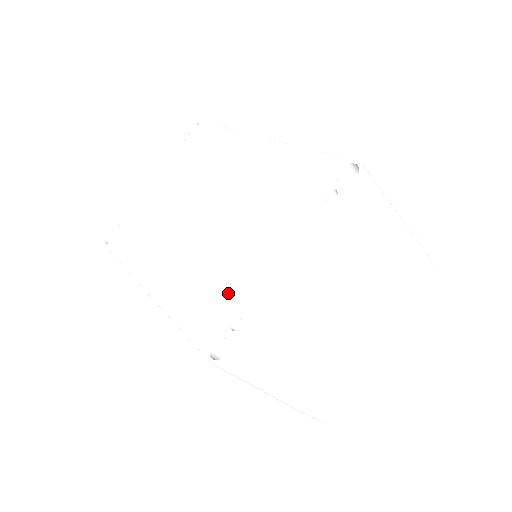
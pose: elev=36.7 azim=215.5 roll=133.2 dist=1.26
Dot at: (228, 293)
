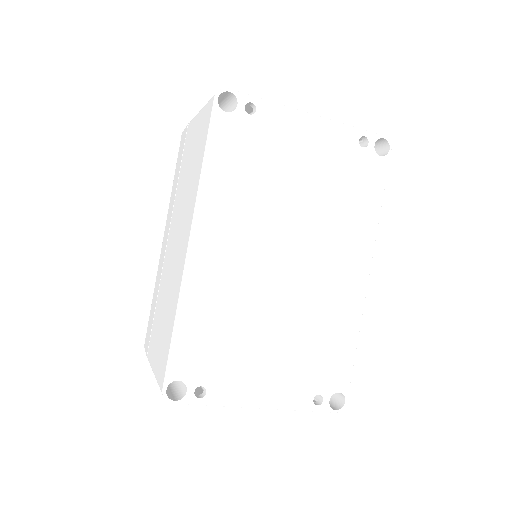
Dot at: (221, 363)
